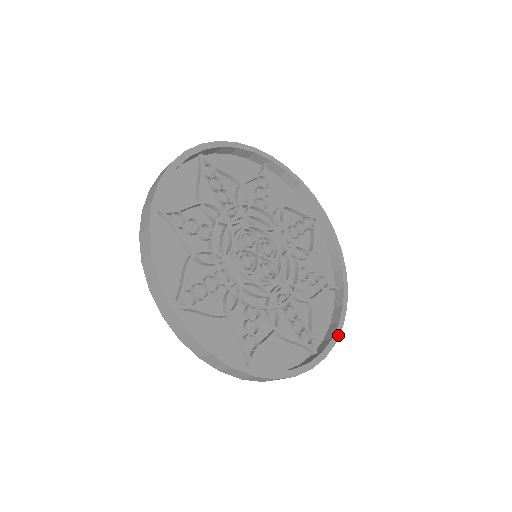
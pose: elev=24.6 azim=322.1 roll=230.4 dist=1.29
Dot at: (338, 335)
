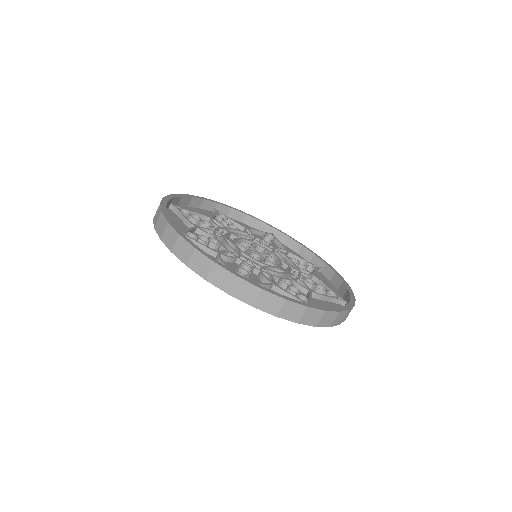
Dot at: (349, 287)
